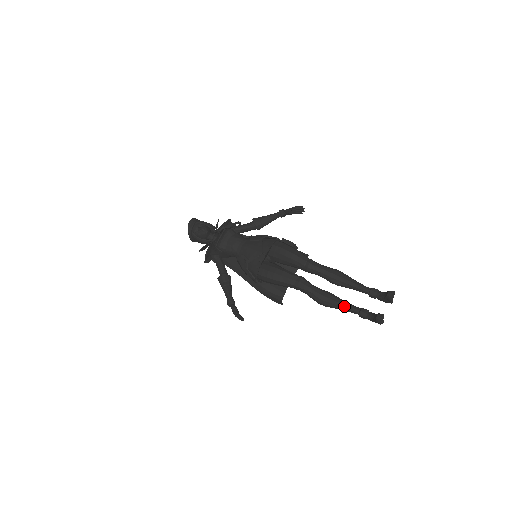
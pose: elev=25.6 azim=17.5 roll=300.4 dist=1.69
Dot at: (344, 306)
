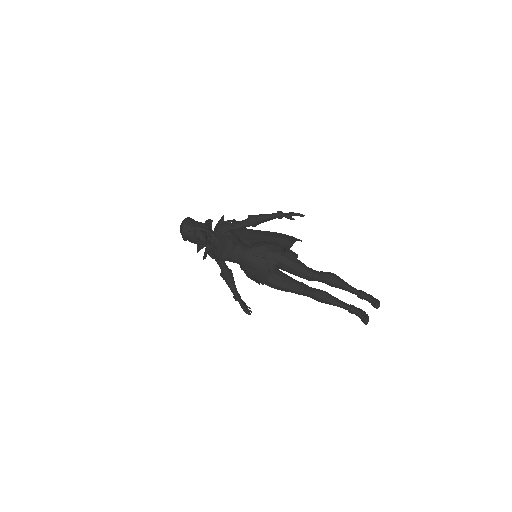
Dot at: (337, 306)
